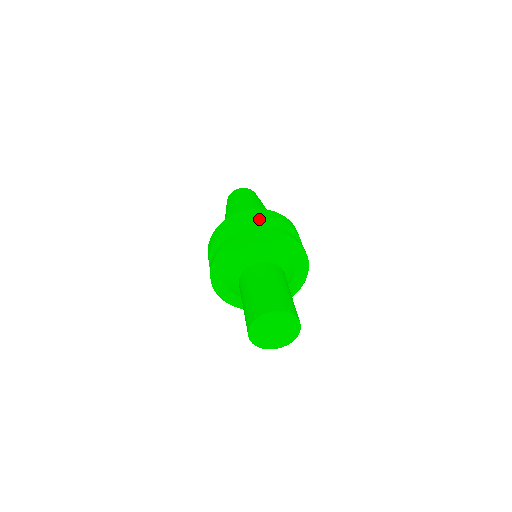
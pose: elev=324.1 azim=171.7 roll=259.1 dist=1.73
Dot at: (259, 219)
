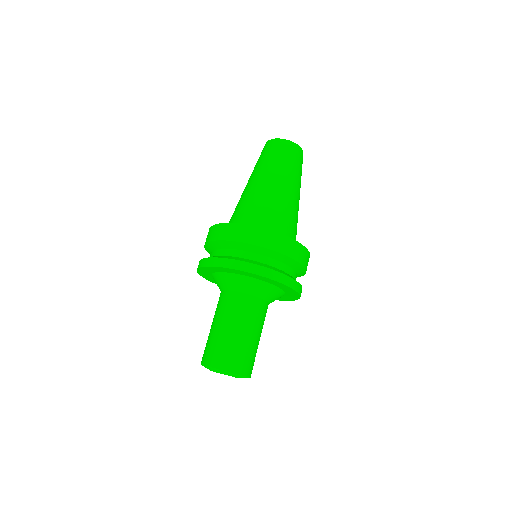
Dot at: (285, 257)
